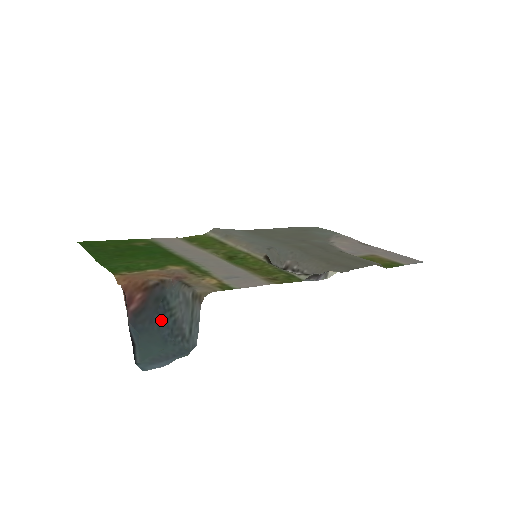
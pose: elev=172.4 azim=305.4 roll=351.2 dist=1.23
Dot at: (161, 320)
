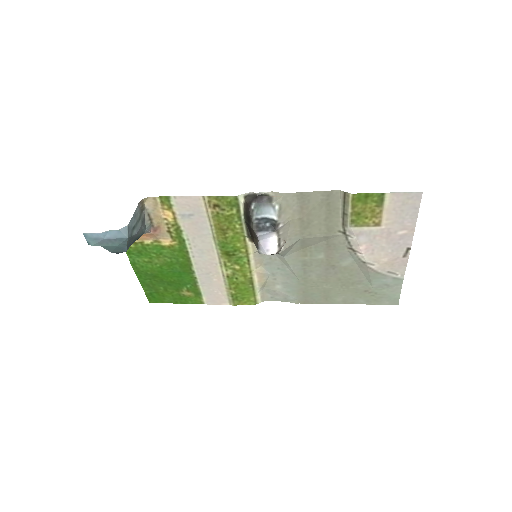
Dot at: occluded
